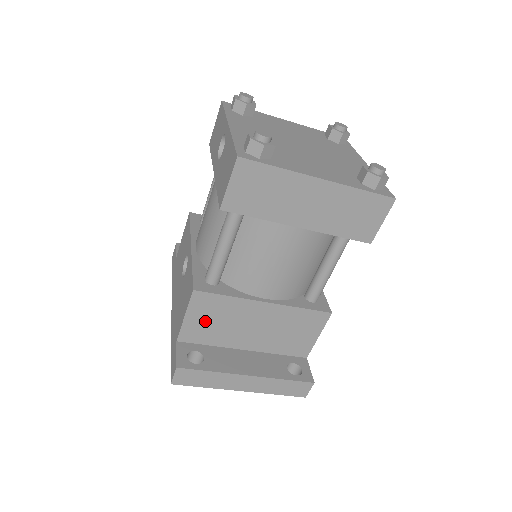
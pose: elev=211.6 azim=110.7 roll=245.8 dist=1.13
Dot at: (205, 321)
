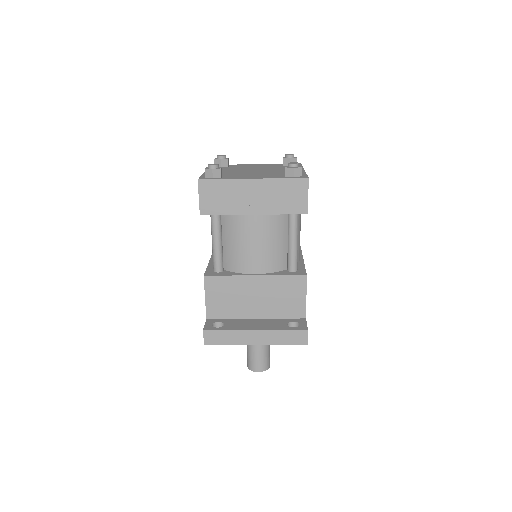
Dot at: (220, 299)
